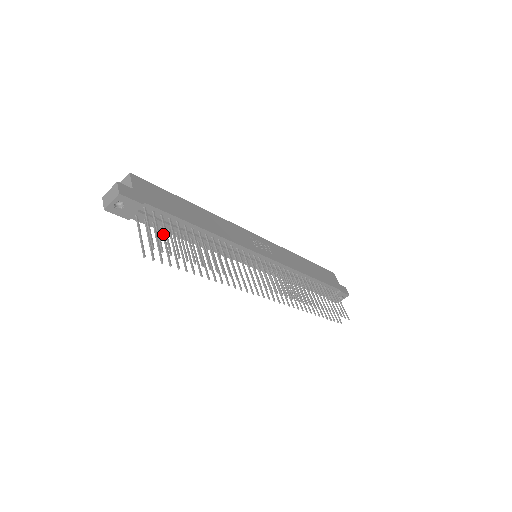
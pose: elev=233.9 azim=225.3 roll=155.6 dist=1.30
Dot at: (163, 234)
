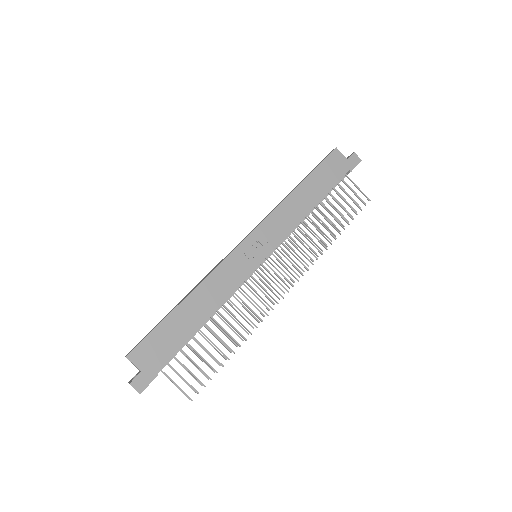
Dot at: occluded
